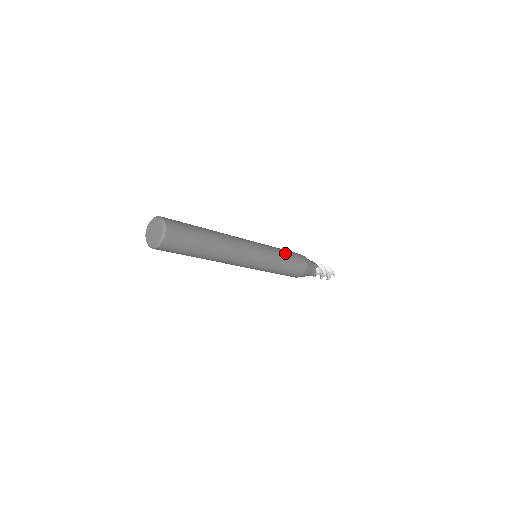
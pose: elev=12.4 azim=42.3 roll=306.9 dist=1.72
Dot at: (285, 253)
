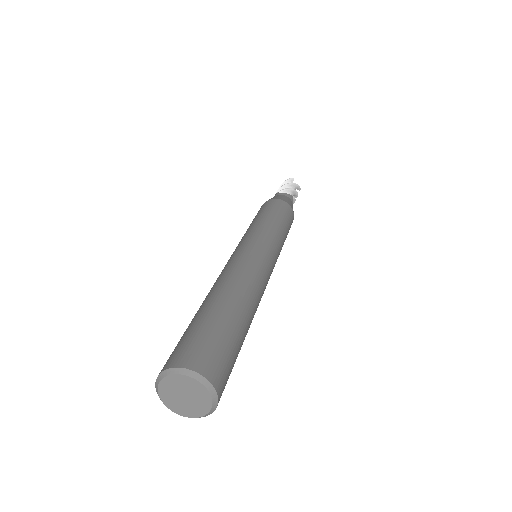
Dot at: (280, 223)
